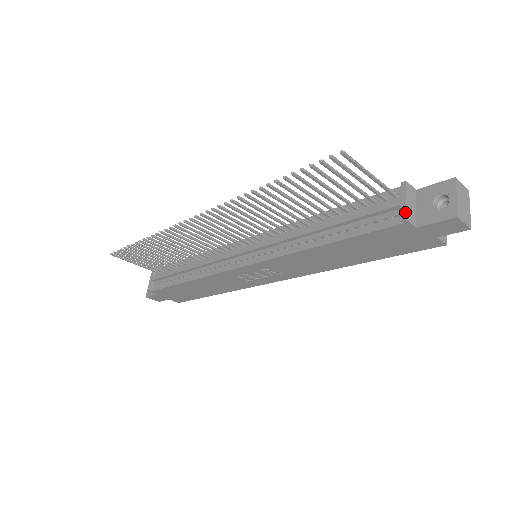
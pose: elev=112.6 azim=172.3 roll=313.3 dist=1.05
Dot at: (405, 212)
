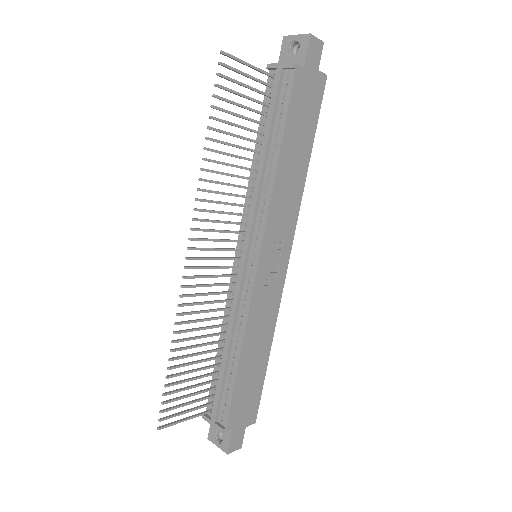
Dot at: (288, 63)
